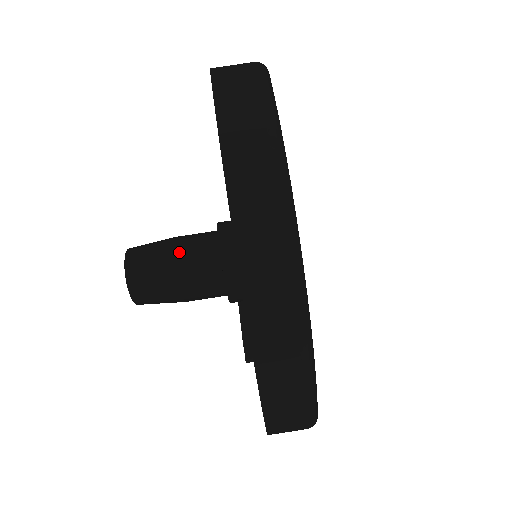
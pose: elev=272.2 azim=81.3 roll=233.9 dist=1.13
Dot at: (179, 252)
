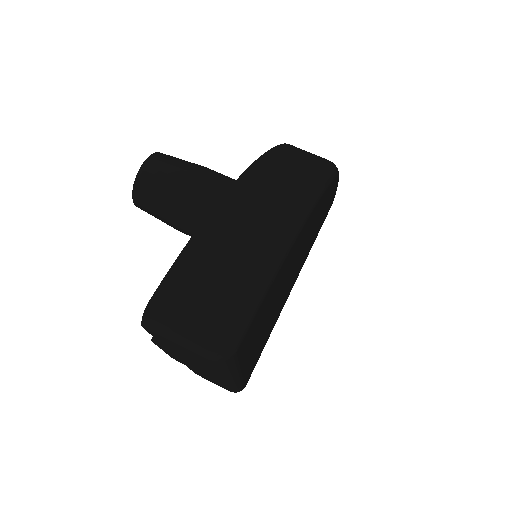
Dot at: occluded
